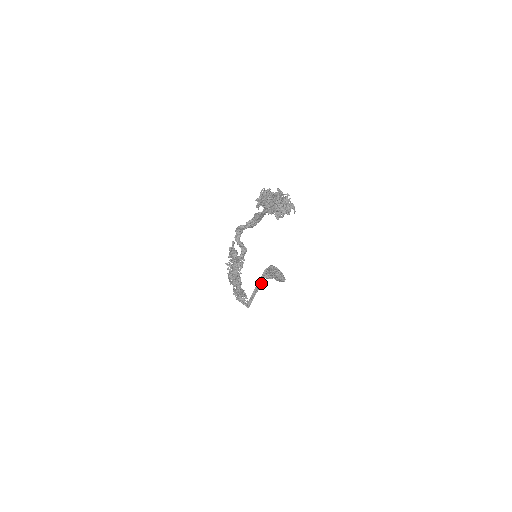
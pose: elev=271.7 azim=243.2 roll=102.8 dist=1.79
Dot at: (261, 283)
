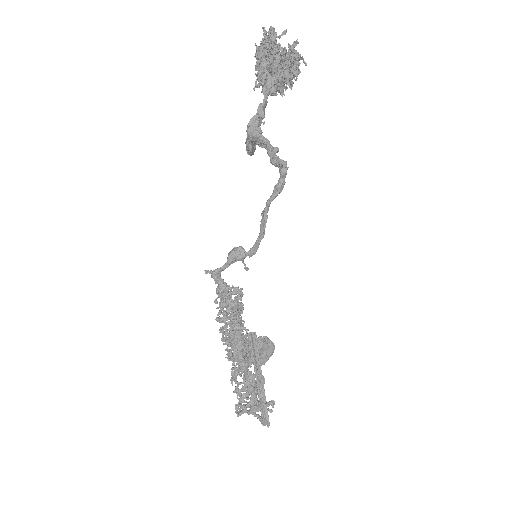
Dot at: (258, 361)
